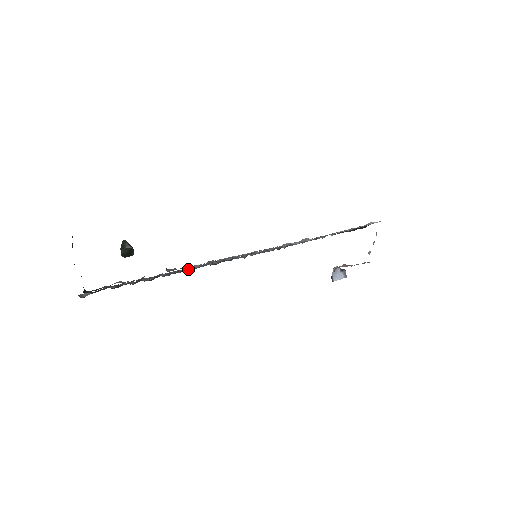
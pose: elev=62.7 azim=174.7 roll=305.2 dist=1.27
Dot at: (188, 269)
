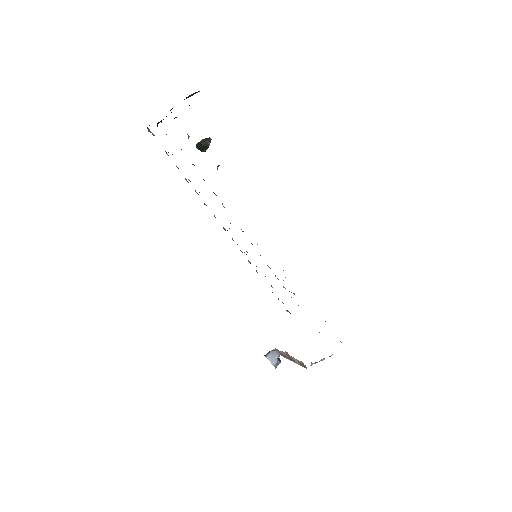
Dot at: occluded
